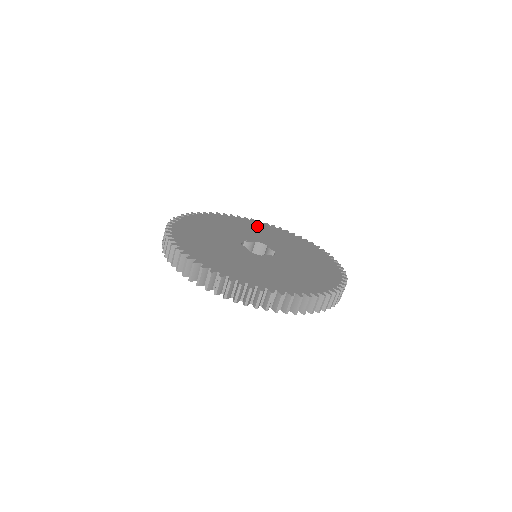
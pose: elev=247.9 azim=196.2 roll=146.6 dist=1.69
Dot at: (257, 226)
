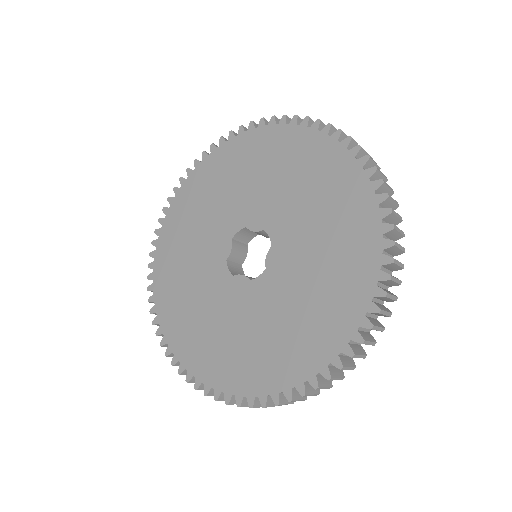
Dot at: (198, 191)
